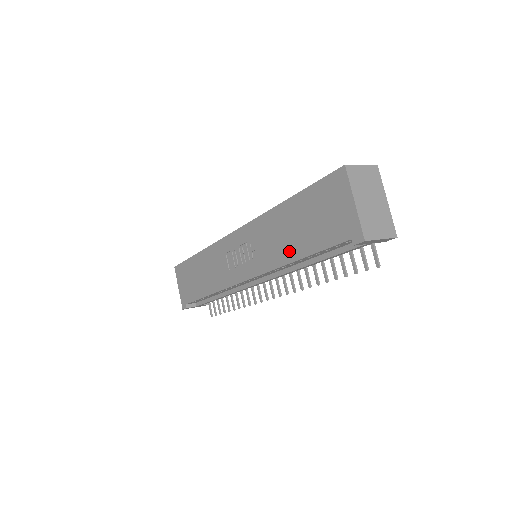
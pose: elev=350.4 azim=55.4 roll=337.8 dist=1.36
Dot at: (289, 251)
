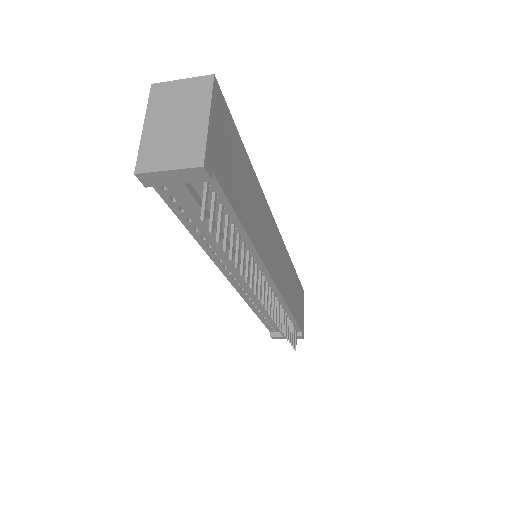
Dot at: occluded
